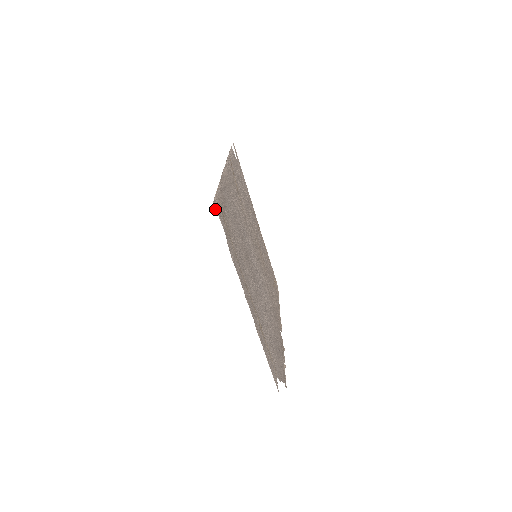
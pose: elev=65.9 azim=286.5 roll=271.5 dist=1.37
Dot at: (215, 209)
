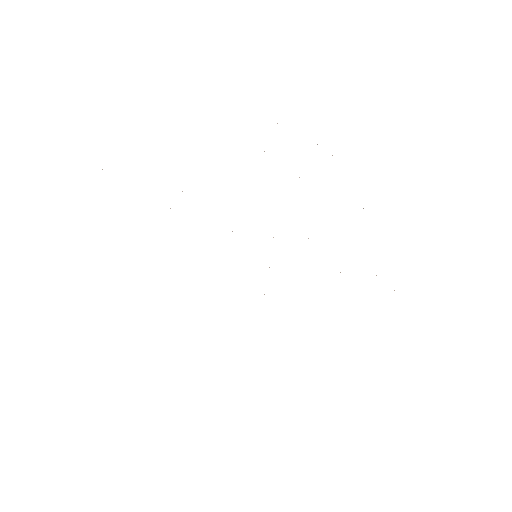
Dot at: occluded
